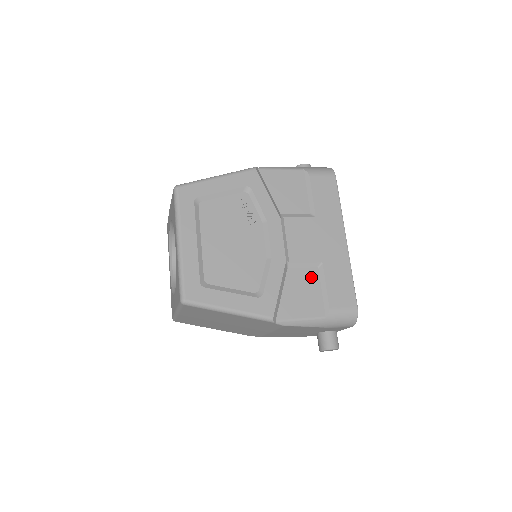
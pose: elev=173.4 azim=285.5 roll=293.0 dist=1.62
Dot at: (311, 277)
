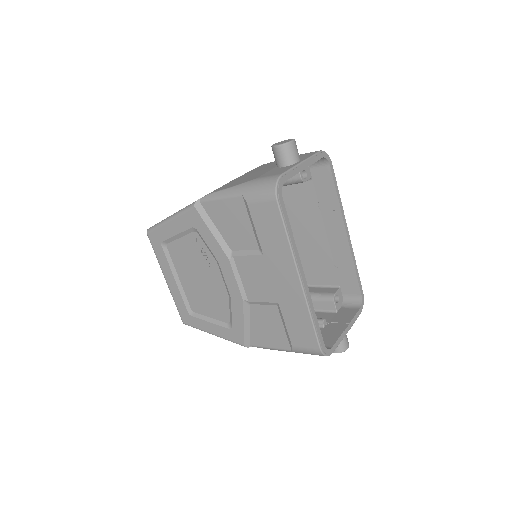
Dot at: (272, 314)
